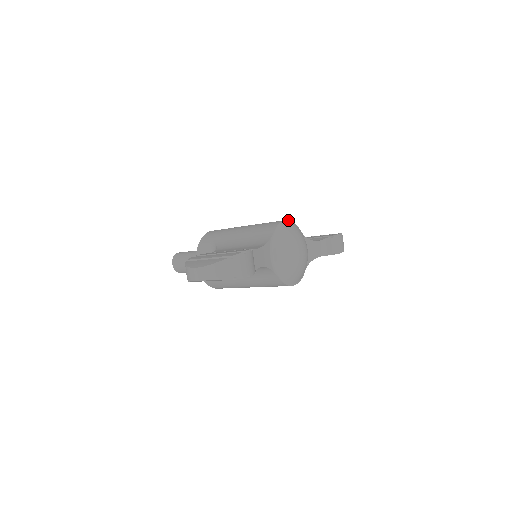
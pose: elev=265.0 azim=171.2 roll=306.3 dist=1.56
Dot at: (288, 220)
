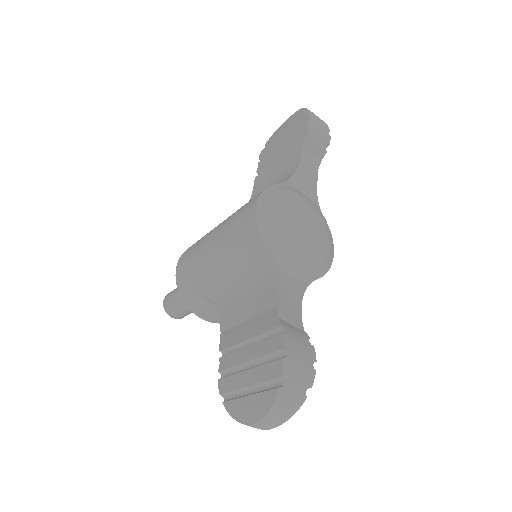
Dot at: (257, 200)
